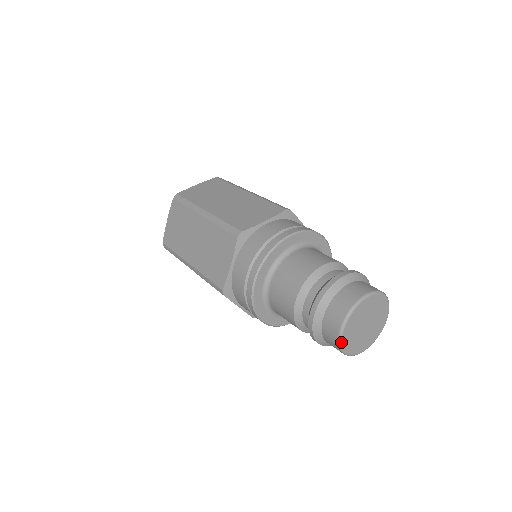
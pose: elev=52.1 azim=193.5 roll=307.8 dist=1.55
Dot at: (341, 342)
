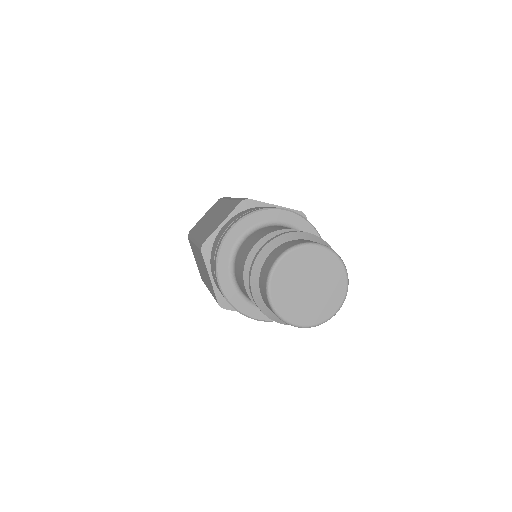
Dot at: (281, 317)
